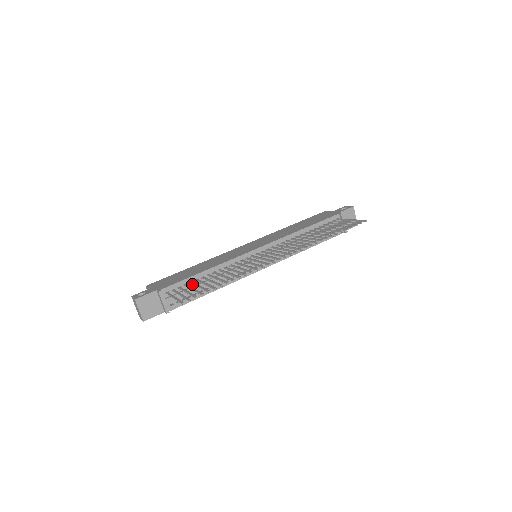
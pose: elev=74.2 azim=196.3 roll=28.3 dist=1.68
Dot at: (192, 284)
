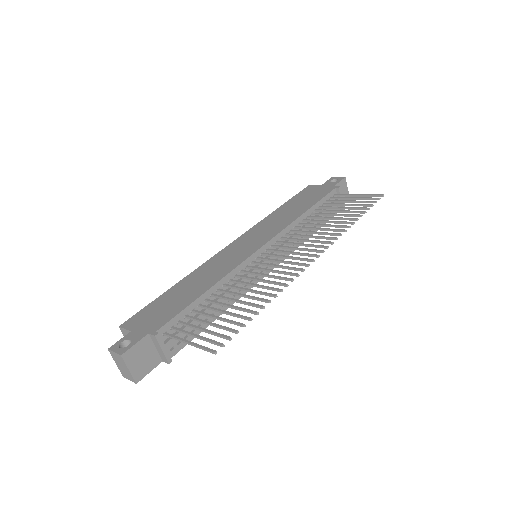
Dot at: (194, 313)
